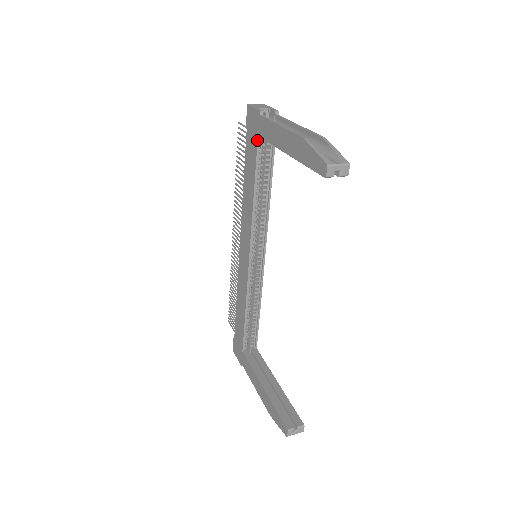
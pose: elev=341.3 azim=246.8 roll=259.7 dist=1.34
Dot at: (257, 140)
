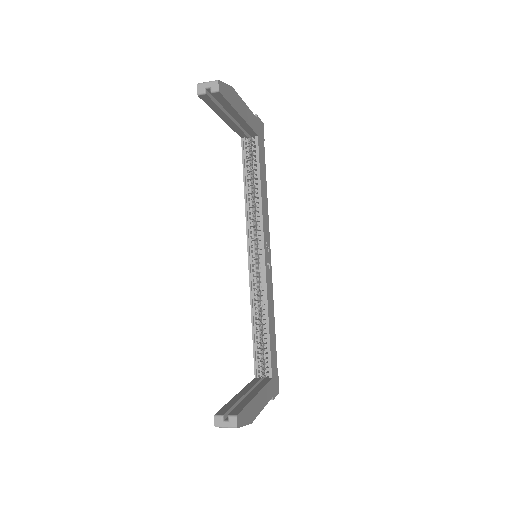
Dot at: (241, 141)
